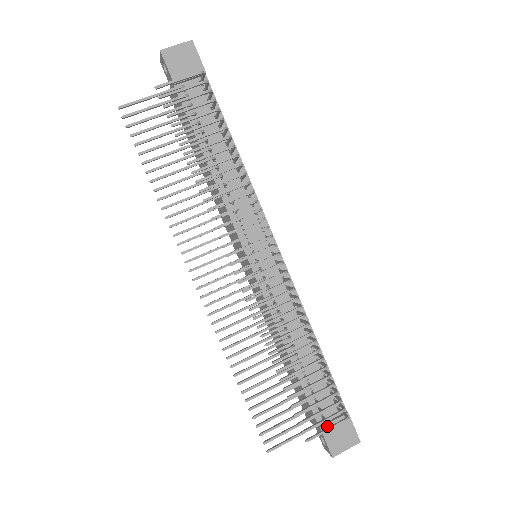
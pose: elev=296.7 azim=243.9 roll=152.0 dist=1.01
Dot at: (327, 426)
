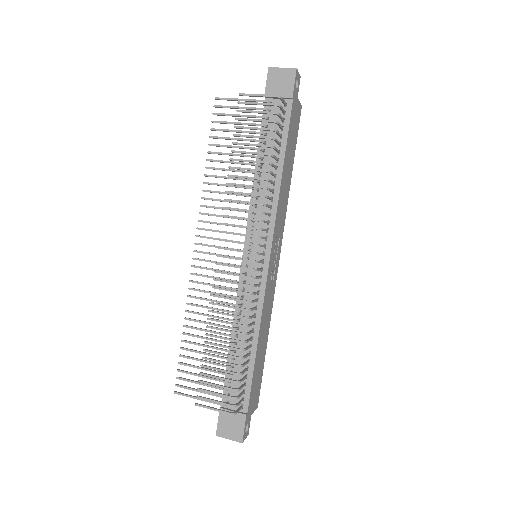
Dot at: occluded
